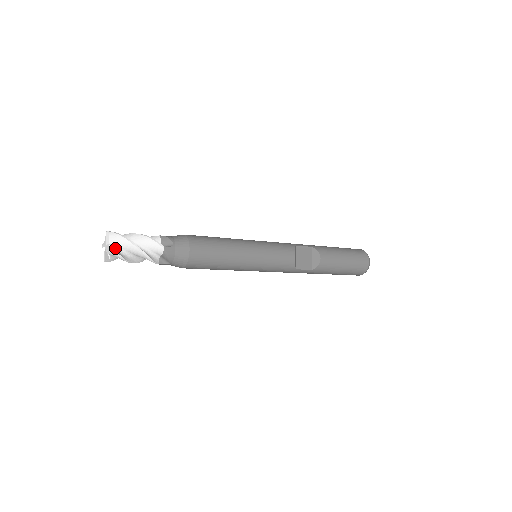
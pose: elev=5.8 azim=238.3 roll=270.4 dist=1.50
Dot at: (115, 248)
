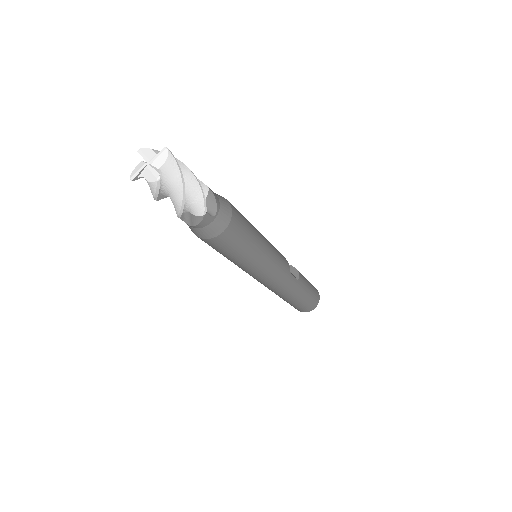
Dot at: occluded
